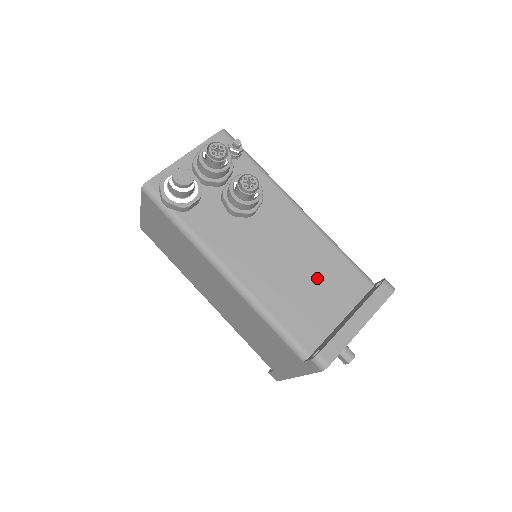
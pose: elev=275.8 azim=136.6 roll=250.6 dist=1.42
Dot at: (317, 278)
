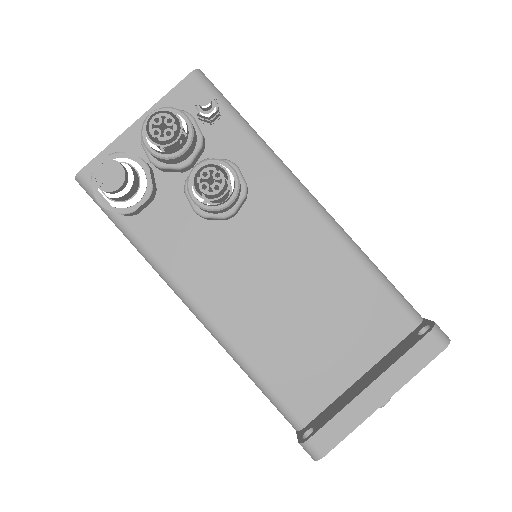
Dot at: (327, 313)
